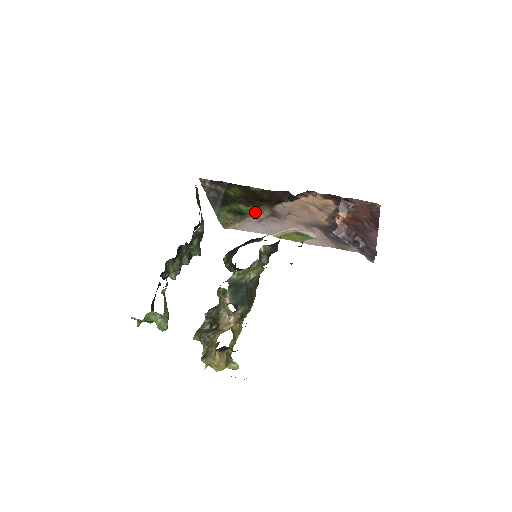
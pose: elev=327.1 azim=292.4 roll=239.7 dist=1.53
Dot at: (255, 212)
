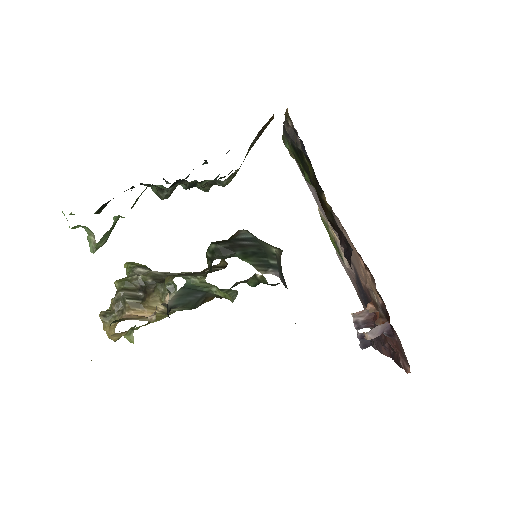
Dot at: occluded
